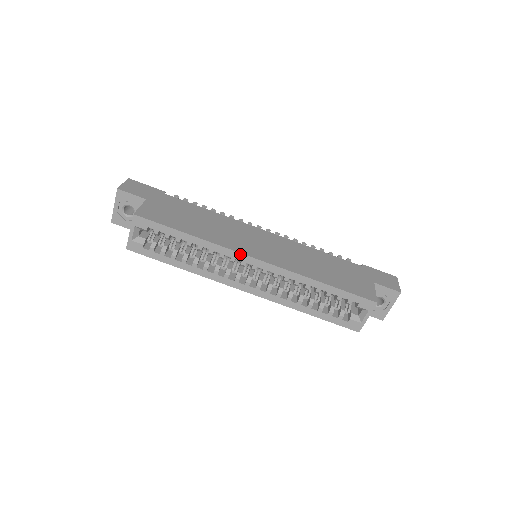
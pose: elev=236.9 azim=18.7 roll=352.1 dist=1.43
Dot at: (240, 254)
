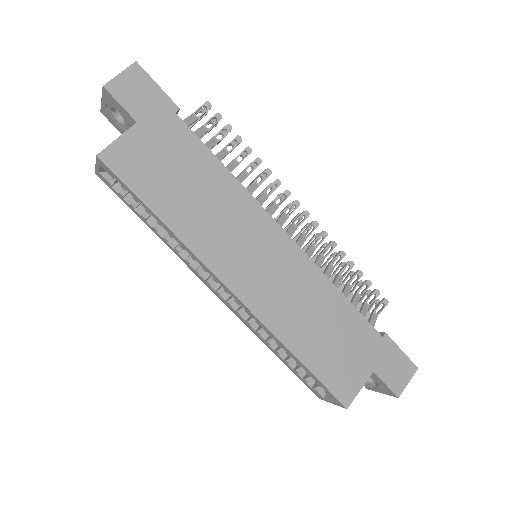
Dot at: (213, 274)
